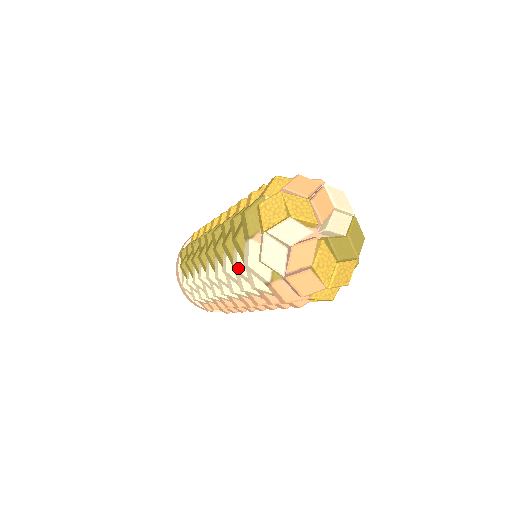
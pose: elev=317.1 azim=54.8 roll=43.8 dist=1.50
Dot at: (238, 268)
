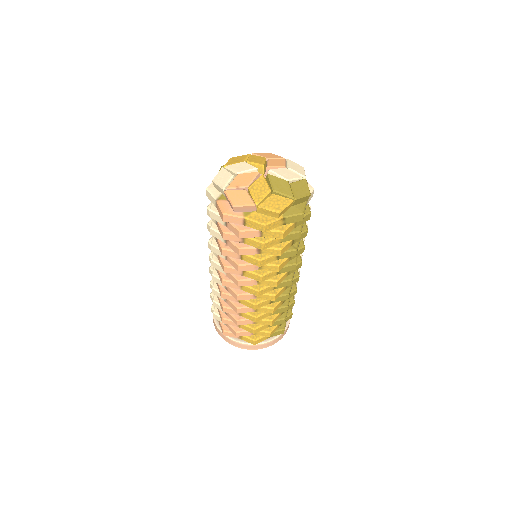
Dot at: (208, 206)
